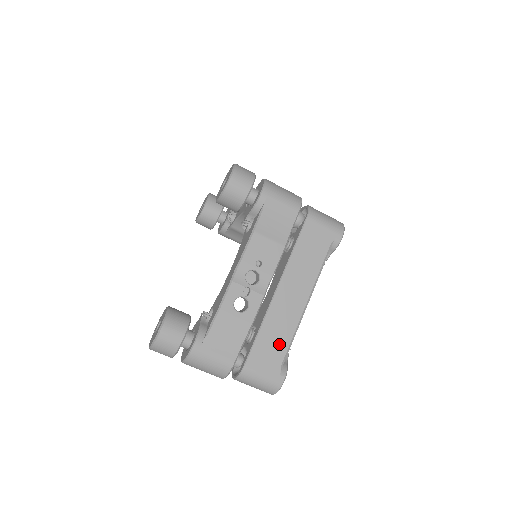
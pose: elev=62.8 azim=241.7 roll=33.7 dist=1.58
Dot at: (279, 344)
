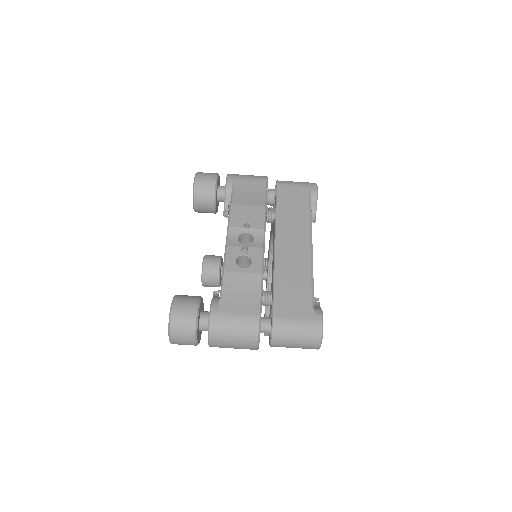
Dot at: (300, 287)
